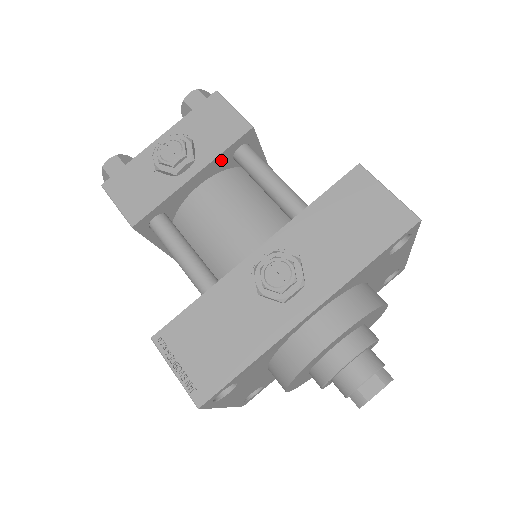
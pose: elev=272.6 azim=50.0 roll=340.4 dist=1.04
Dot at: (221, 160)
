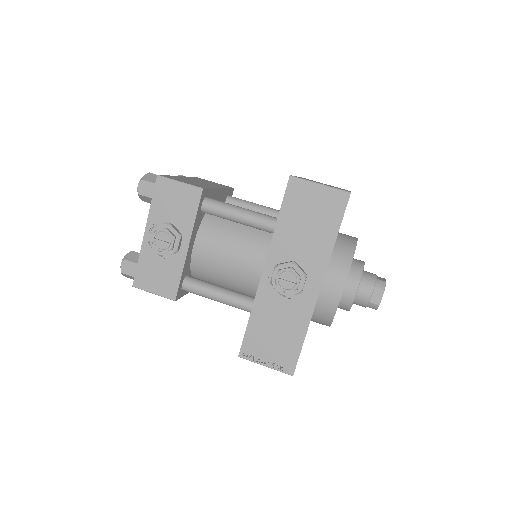
Dot at: (197, 222)
